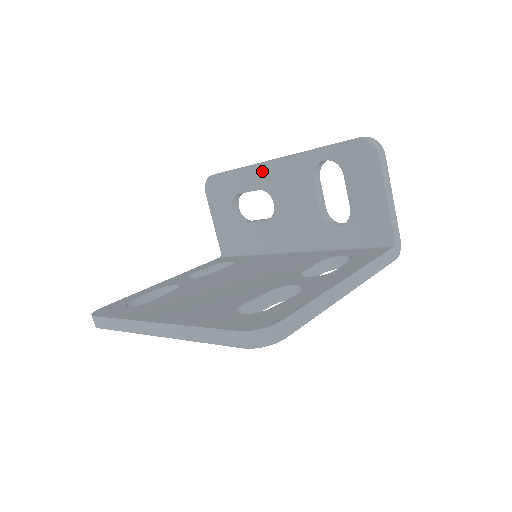
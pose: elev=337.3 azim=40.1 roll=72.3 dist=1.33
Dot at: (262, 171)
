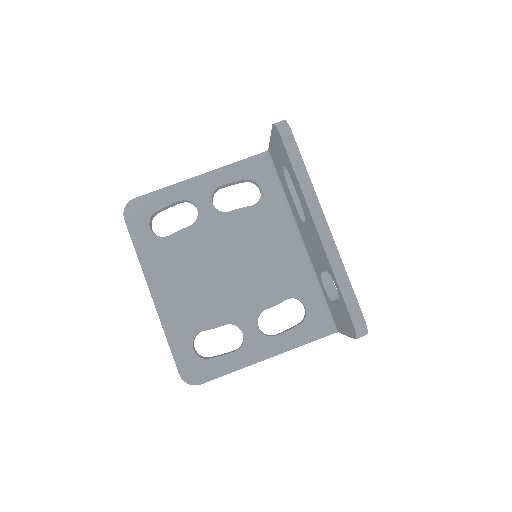
Dot at: (307, 211)
